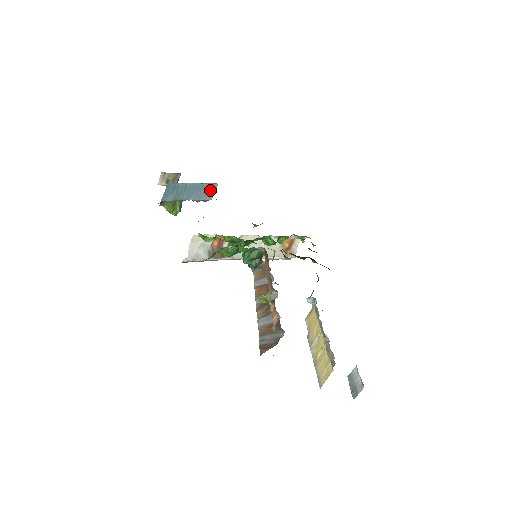
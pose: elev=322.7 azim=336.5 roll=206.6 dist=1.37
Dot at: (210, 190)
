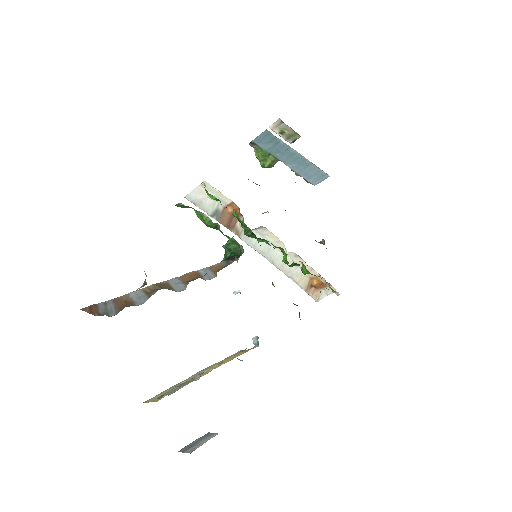
Dot at: (317, 175)
